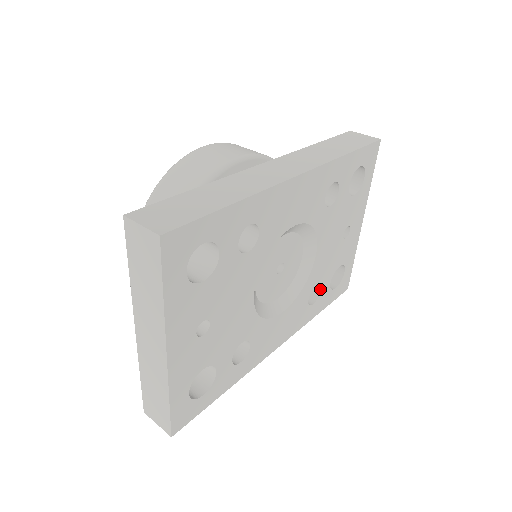
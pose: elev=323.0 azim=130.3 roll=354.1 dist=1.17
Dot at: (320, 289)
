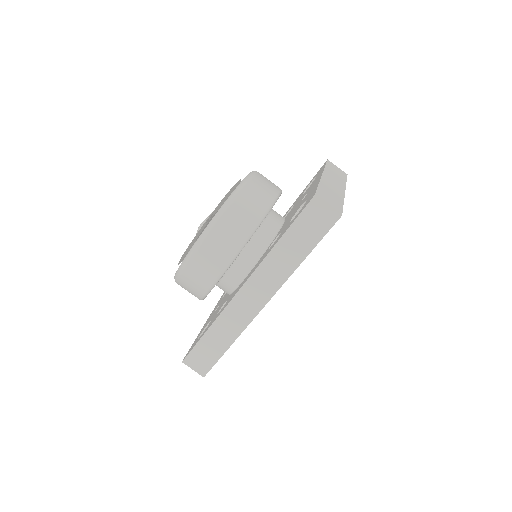
Dot at: occluded
